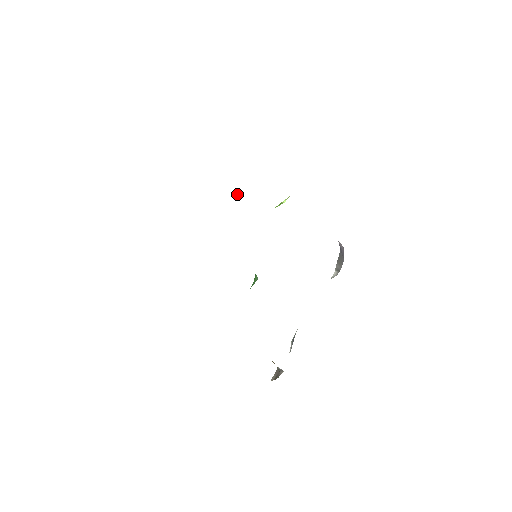
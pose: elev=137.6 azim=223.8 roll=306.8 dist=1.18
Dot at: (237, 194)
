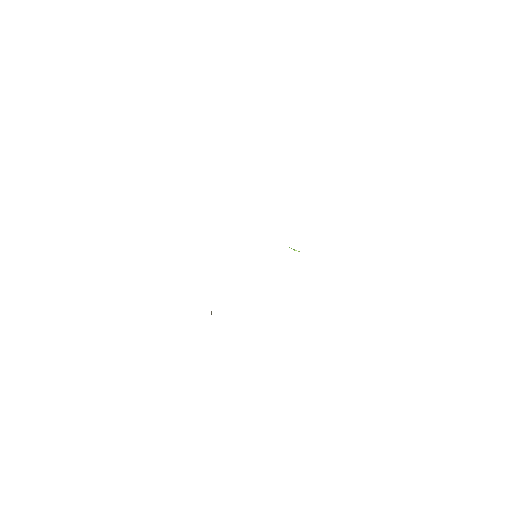
Dot at: occluded
